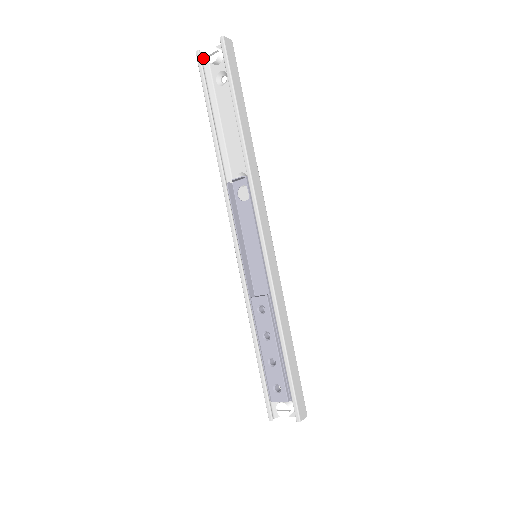
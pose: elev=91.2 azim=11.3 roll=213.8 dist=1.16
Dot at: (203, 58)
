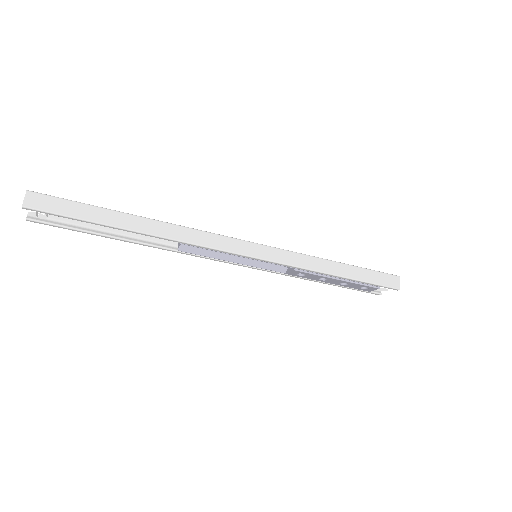
Dot at: occluded
